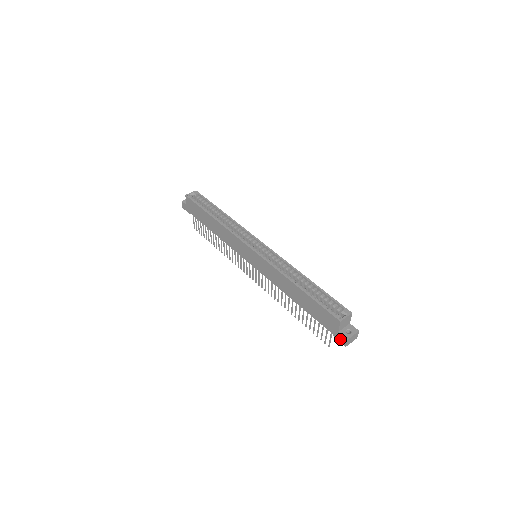
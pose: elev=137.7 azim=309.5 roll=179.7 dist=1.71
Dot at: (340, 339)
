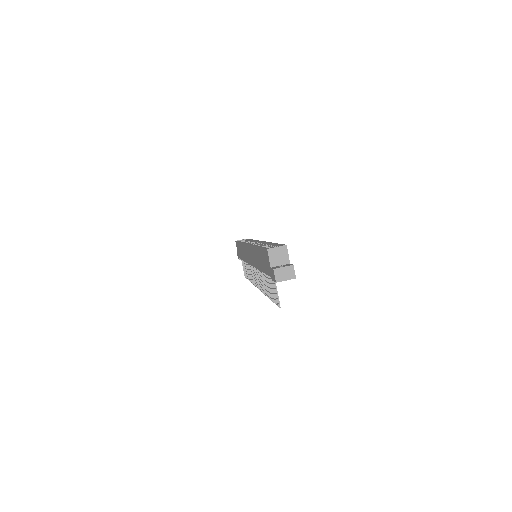
Dot at: (273, 277)
